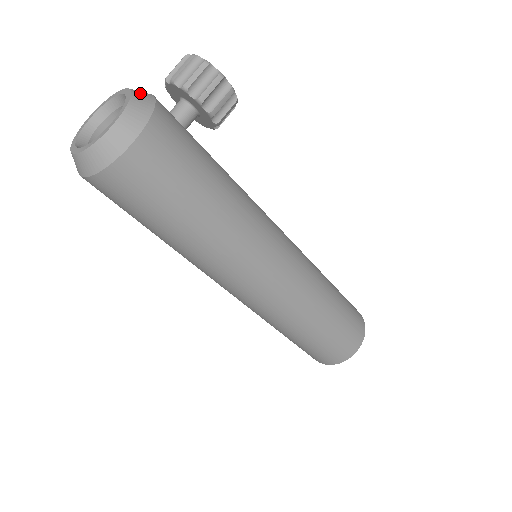
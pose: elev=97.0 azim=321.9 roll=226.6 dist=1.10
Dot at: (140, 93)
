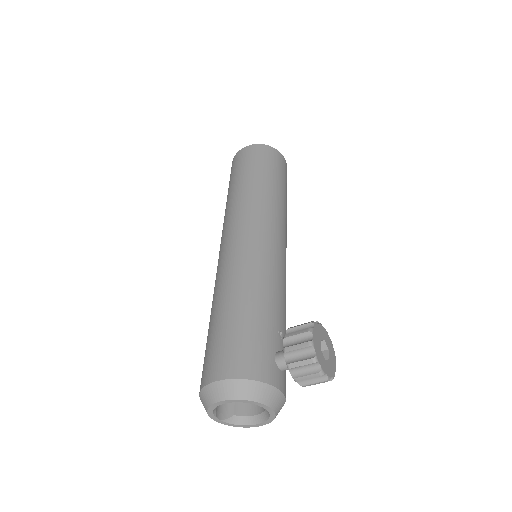
Dot at: (279, 407)
